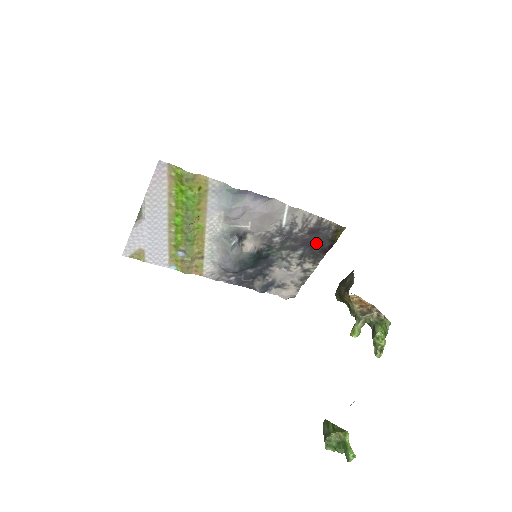
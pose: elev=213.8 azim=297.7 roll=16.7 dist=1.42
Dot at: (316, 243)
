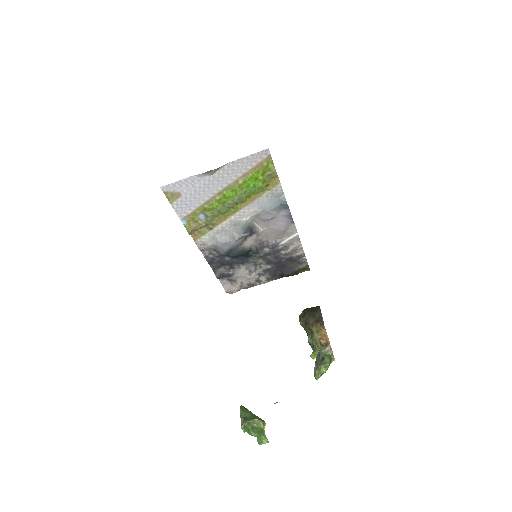
Dot at: (283, 267)
